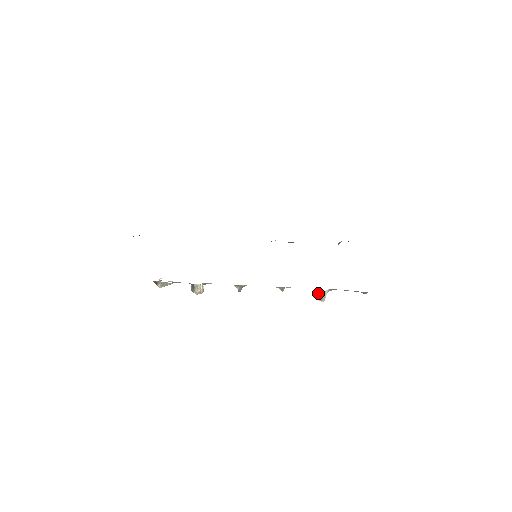
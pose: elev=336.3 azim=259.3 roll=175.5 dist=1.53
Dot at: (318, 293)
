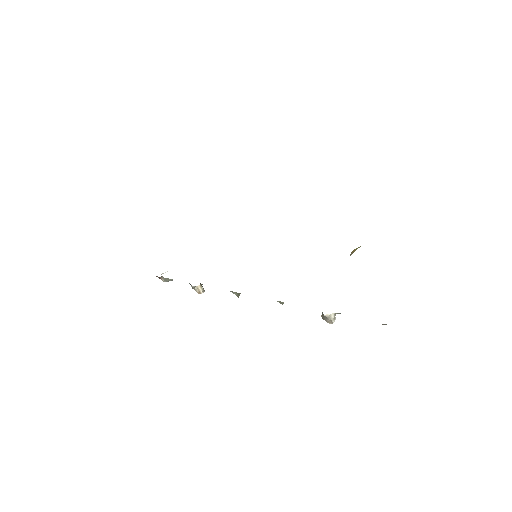
Dot at: (323, 314)
